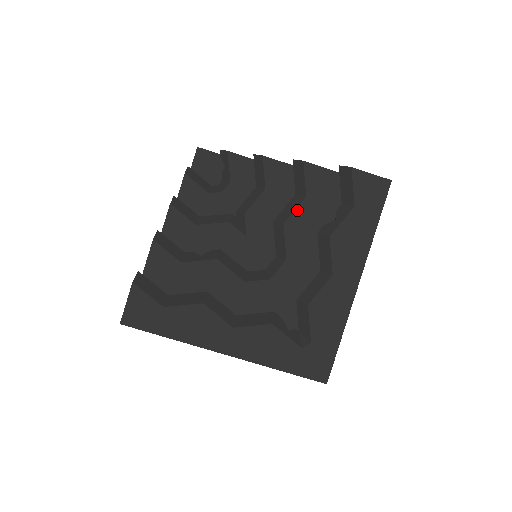
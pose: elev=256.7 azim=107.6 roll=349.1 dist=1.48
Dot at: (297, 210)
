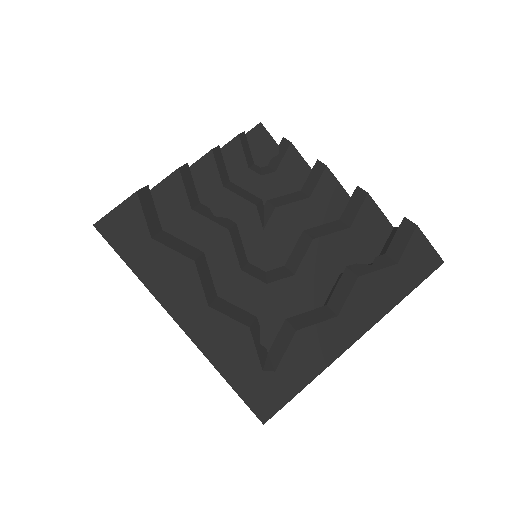
Dot at: (334, 234)
